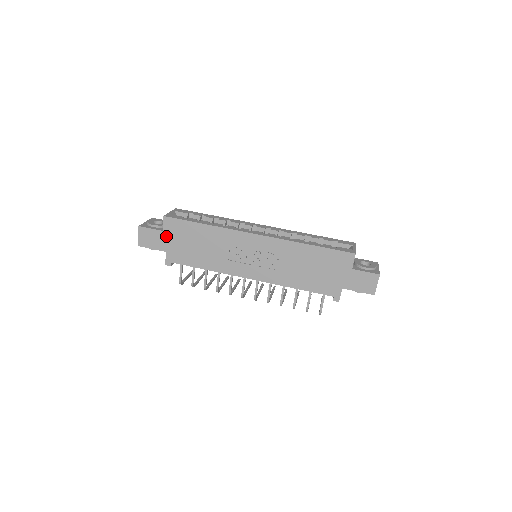
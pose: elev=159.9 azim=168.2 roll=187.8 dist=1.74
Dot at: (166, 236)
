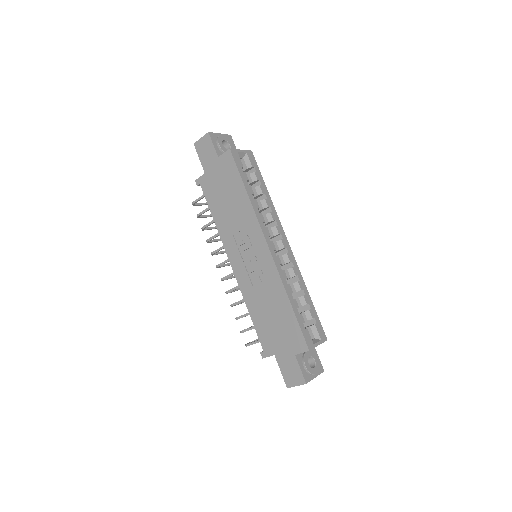
Dot at: (216, 164)
